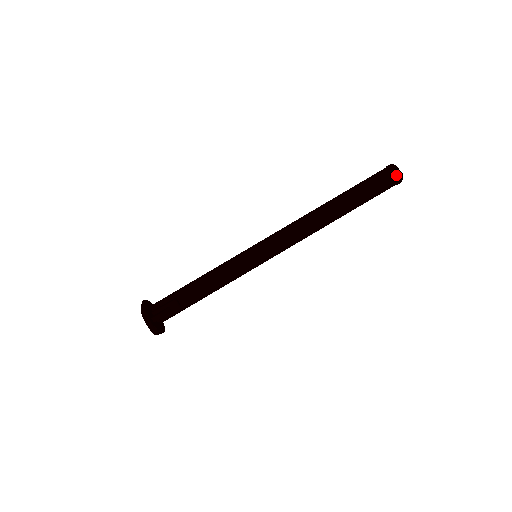
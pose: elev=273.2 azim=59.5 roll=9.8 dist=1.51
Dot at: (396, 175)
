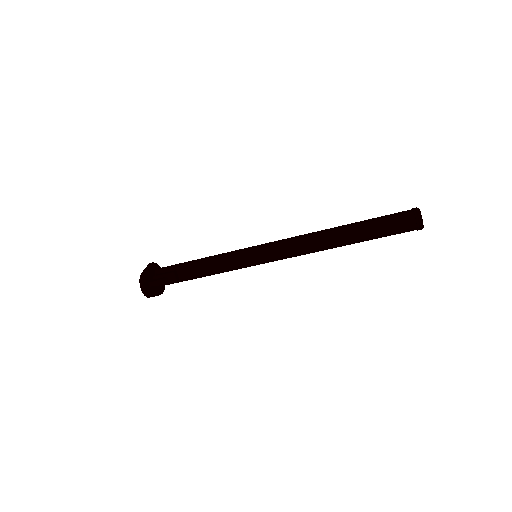
Dot at: (416, 222)
